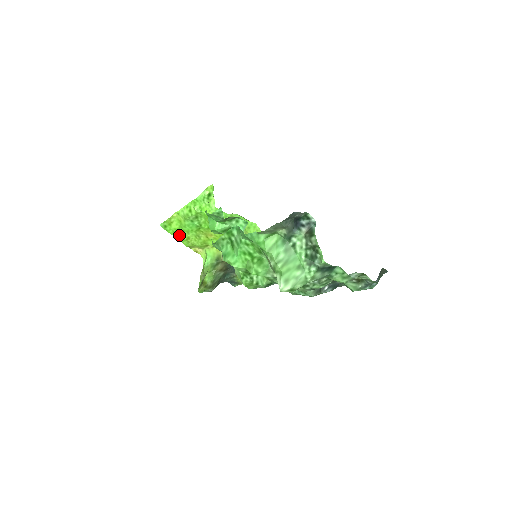
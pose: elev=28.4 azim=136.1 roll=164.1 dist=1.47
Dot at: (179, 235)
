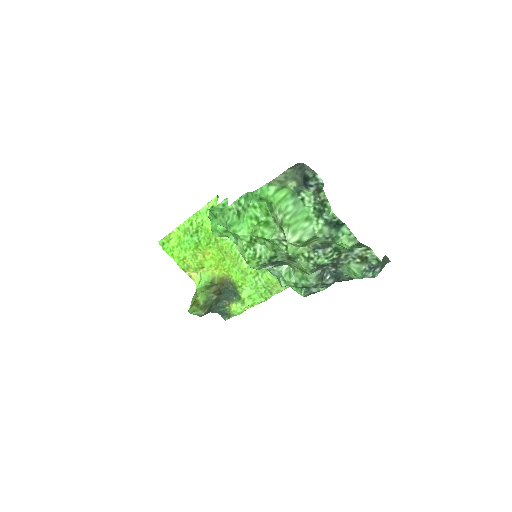
Dot at: (176, 254)
